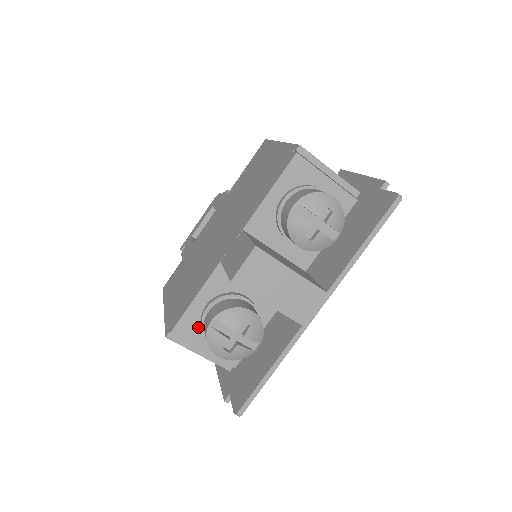
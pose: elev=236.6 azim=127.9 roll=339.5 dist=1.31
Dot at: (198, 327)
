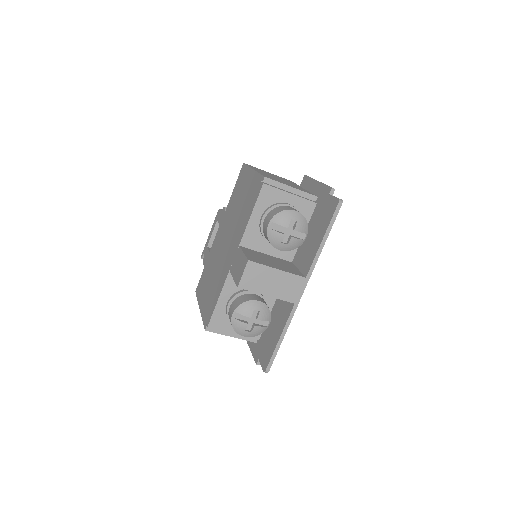
Dot at: (226, 318)
